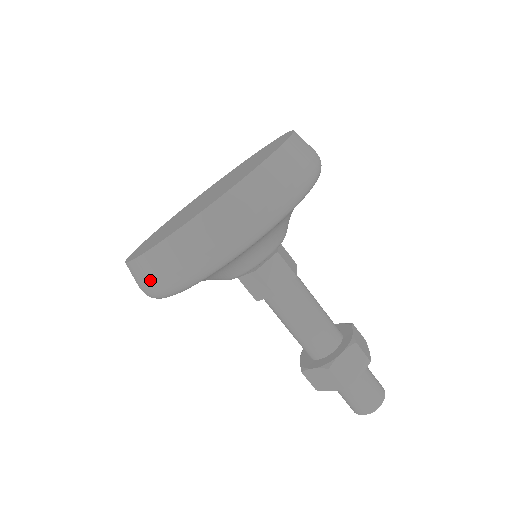
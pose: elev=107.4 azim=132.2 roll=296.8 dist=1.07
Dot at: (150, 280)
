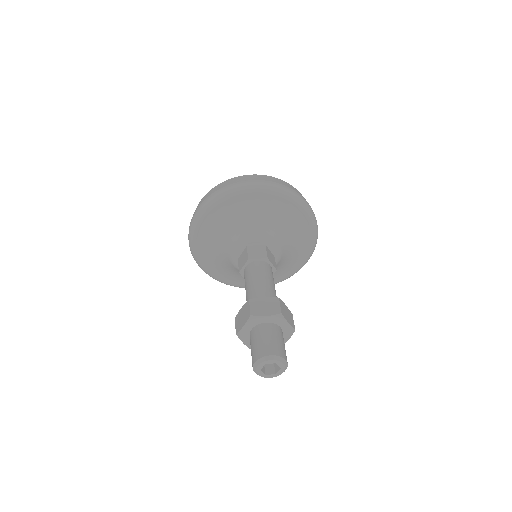
Dot at: occluded
